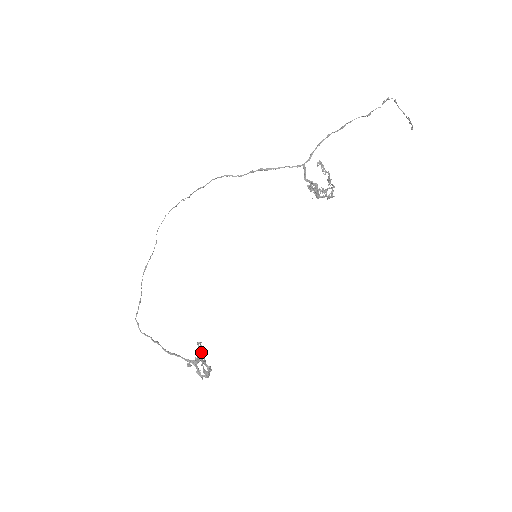
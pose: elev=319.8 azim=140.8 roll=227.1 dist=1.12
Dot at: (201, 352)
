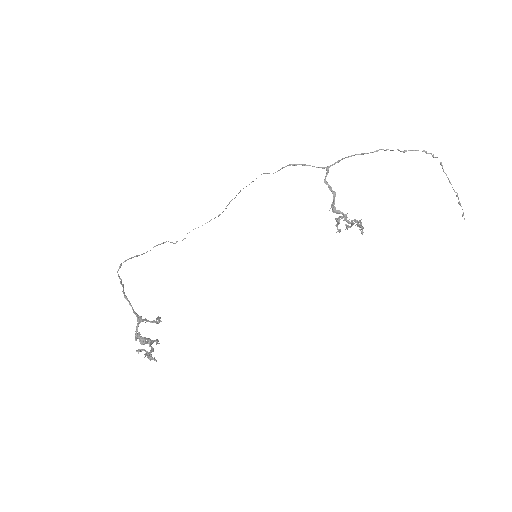
Dot at: (154, 320)
